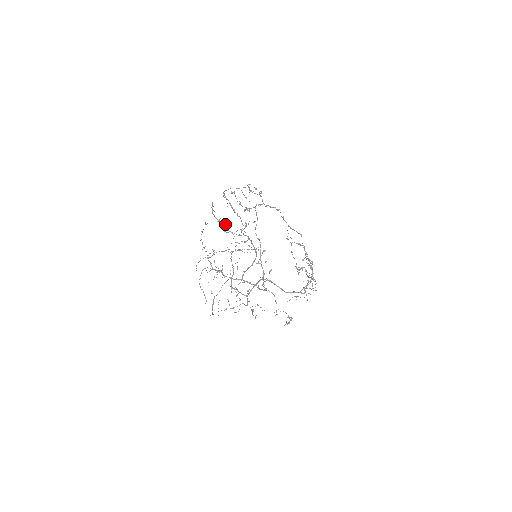
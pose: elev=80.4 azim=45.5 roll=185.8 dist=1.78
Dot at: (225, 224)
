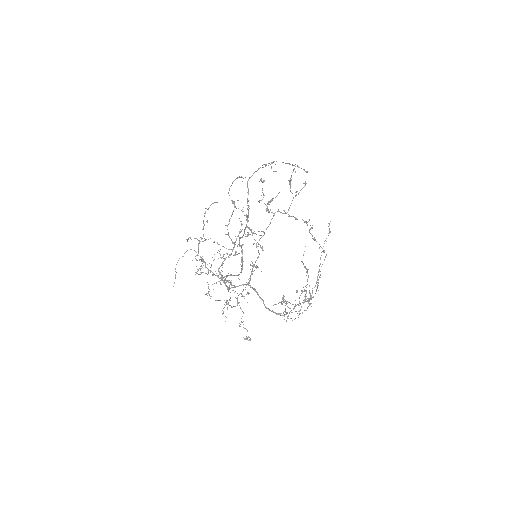
Dot at: occluded
